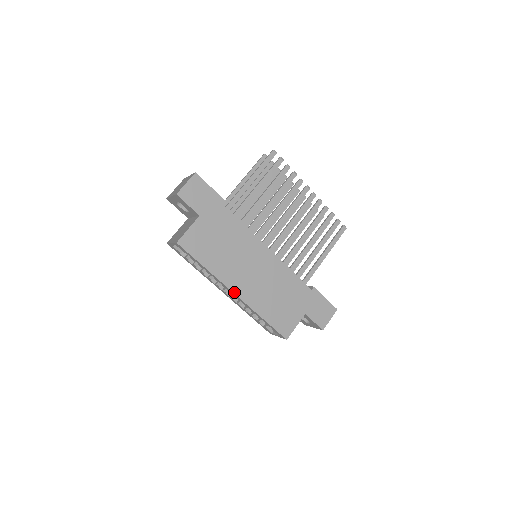
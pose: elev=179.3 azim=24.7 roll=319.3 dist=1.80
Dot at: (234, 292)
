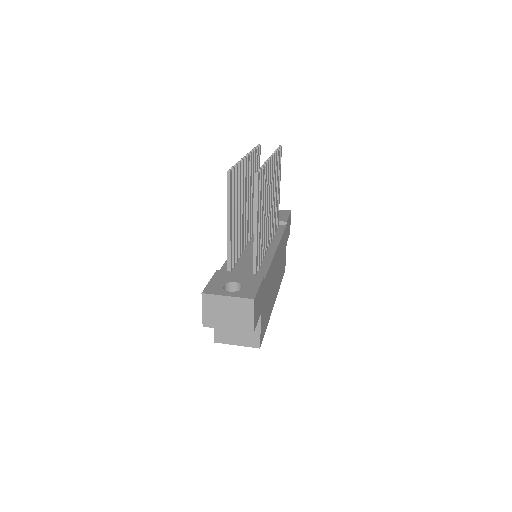
Dot at: occluded
